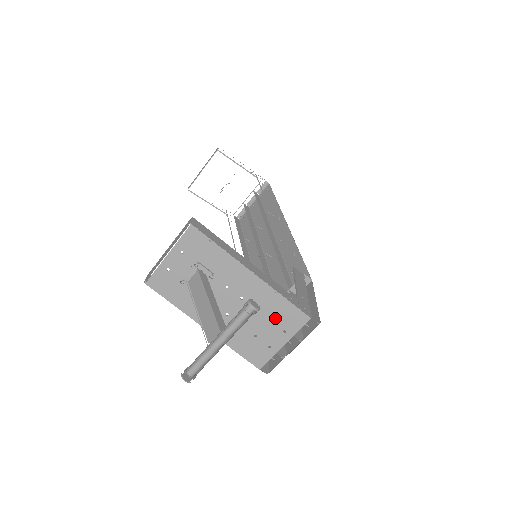
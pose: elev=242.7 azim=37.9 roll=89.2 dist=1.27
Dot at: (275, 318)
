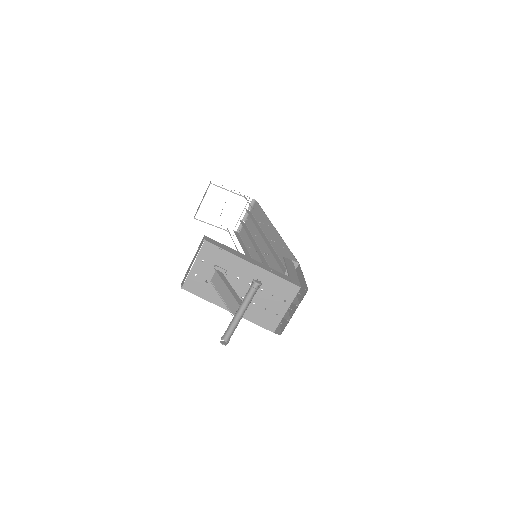
Dot at: (276, 293)
